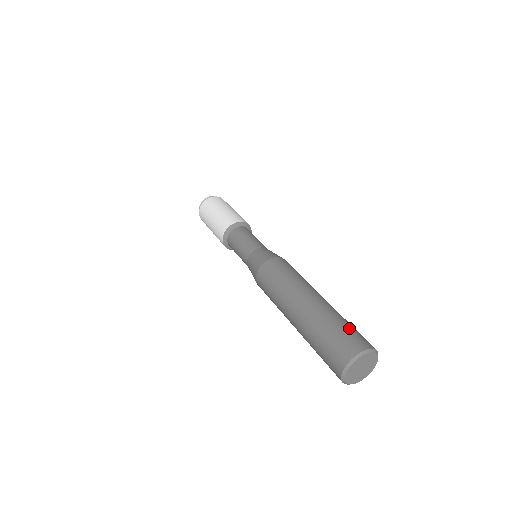
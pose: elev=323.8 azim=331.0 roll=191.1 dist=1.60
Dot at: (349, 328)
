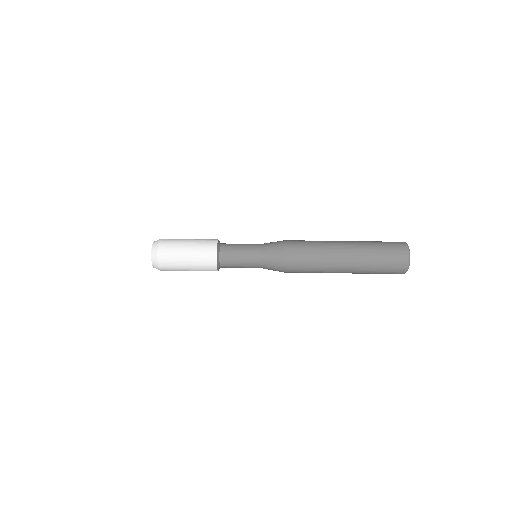
Dot at: occluded
